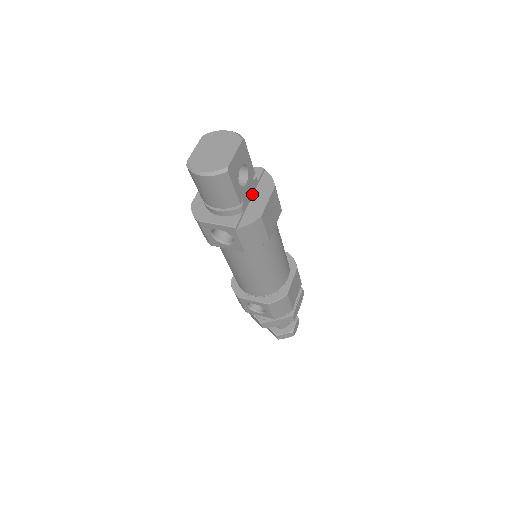
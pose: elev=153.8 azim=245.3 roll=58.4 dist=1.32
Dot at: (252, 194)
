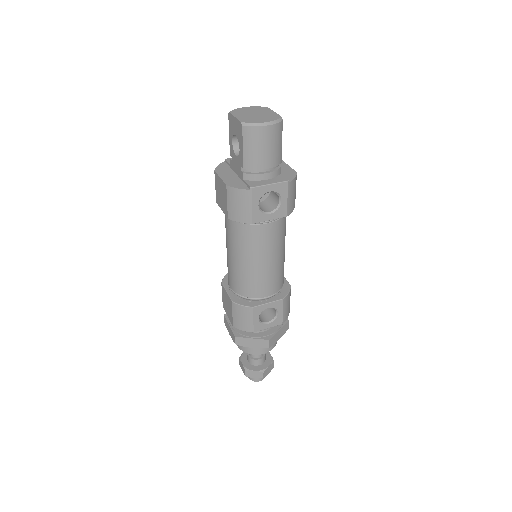
Dot at: occluded
